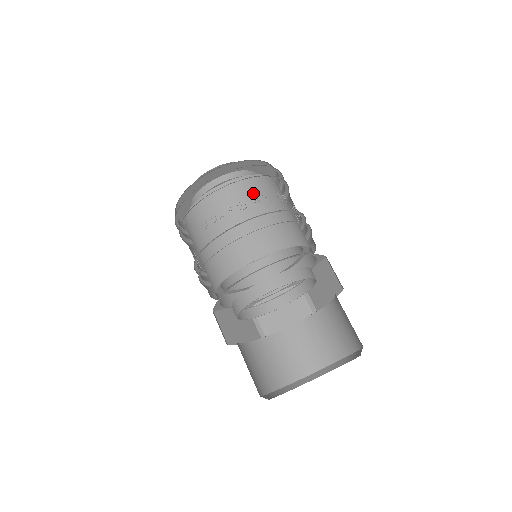
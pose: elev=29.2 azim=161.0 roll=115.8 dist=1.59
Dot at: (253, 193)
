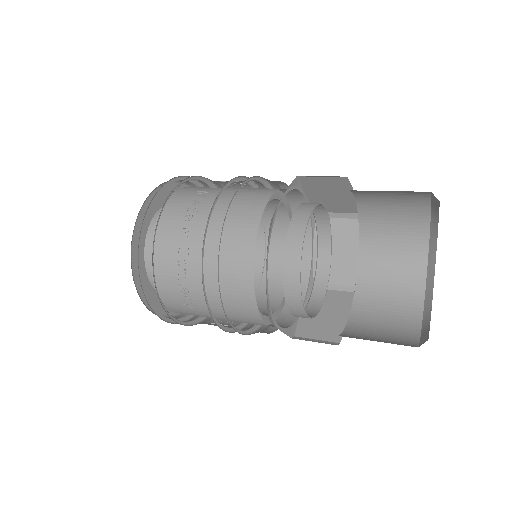
Dot at: (177, 229)
